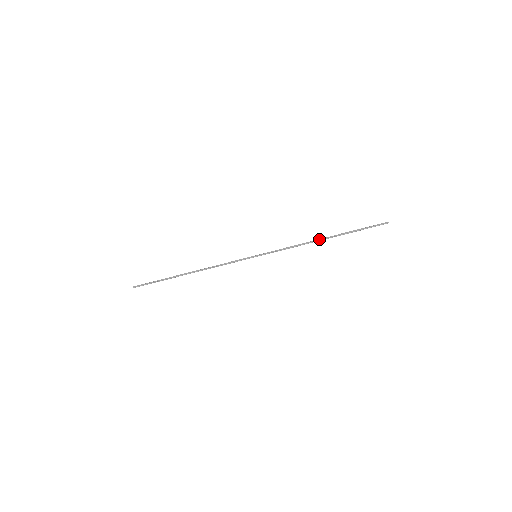
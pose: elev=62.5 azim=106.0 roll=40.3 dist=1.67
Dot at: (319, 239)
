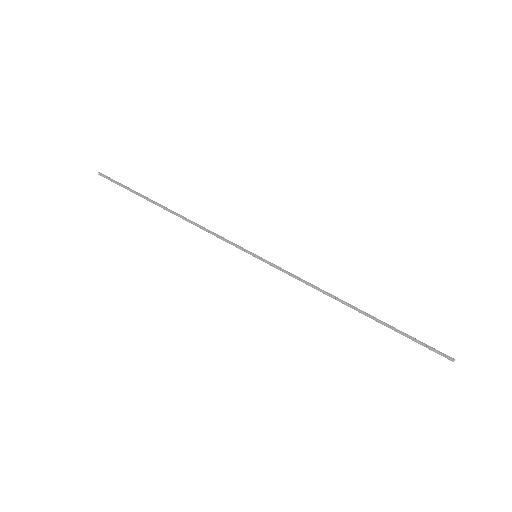
Dot at: occluded
